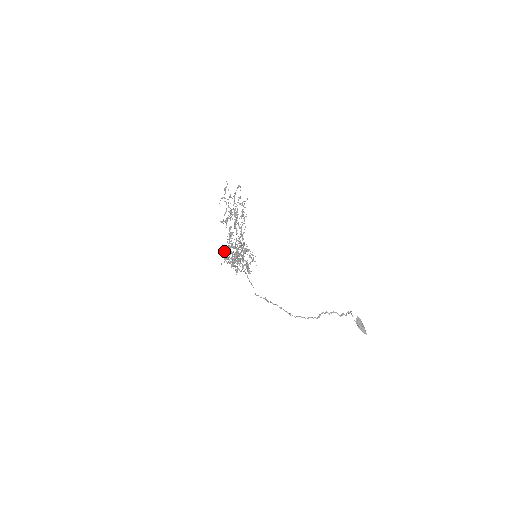
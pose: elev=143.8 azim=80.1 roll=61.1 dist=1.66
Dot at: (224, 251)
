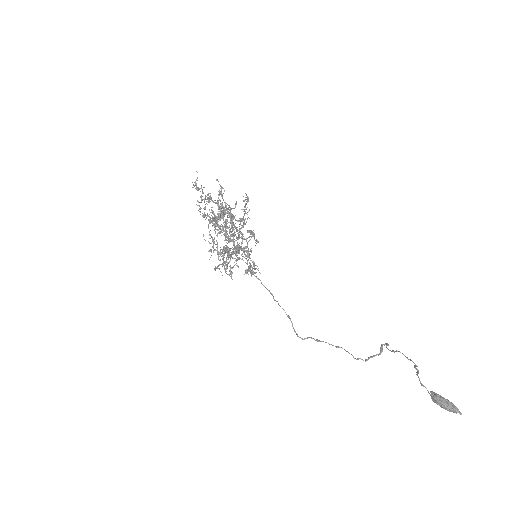
Dot at: occluded
